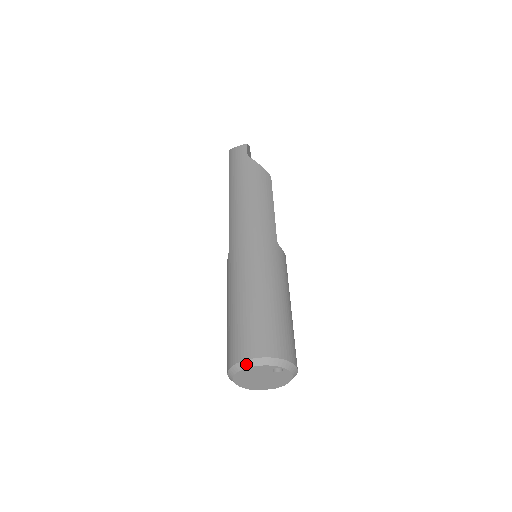
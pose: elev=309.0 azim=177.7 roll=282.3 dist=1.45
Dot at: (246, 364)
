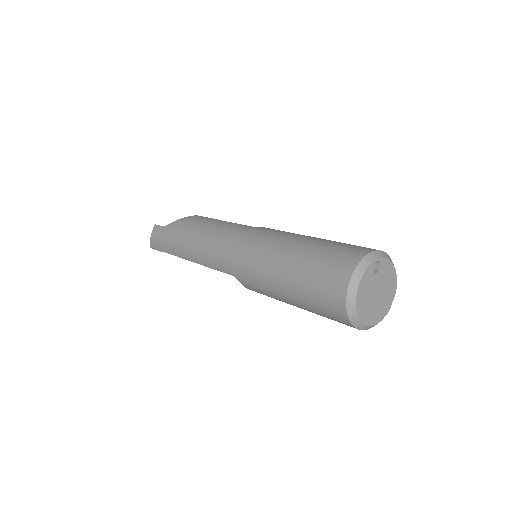
Dot at: (352, 290)
